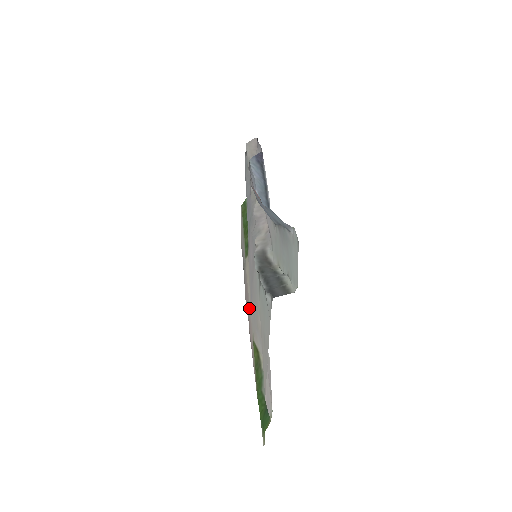
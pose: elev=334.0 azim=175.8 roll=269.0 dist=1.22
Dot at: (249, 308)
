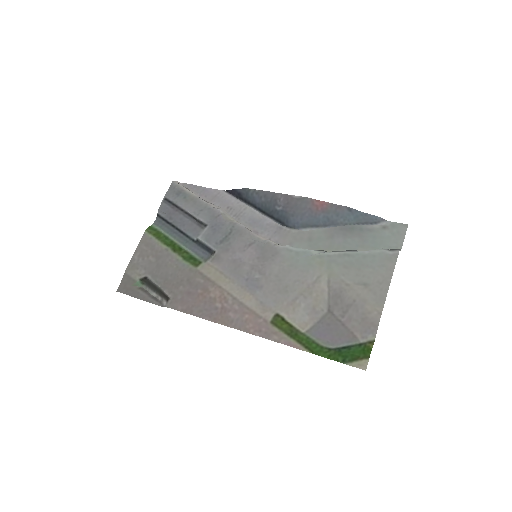
Dot at: (234, 301)
